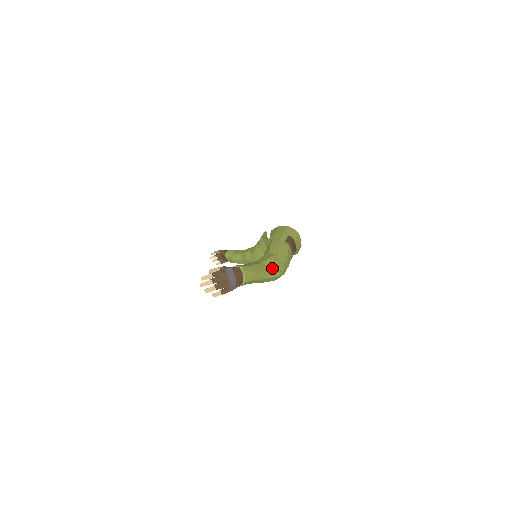
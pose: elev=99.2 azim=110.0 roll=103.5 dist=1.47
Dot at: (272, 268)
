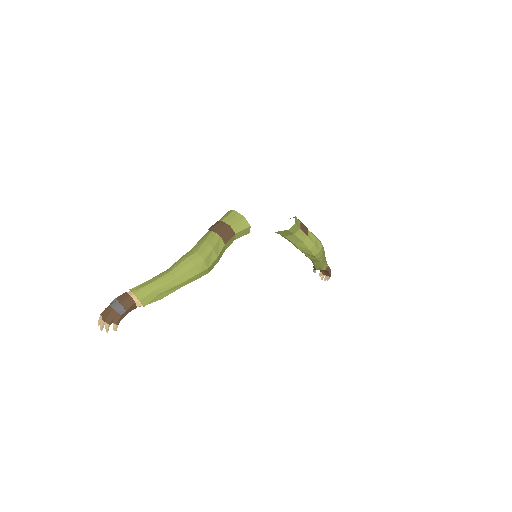
Dot at: (178, 266)
